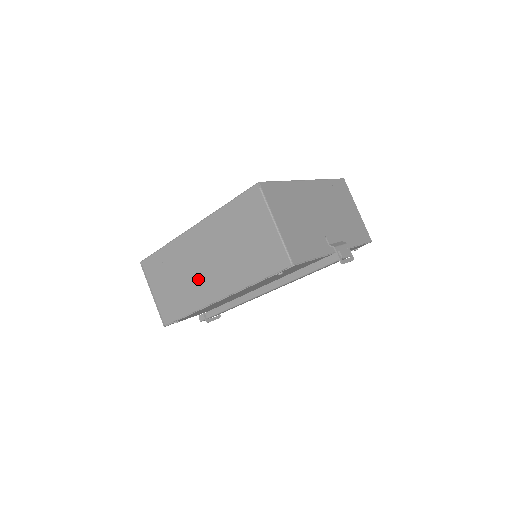
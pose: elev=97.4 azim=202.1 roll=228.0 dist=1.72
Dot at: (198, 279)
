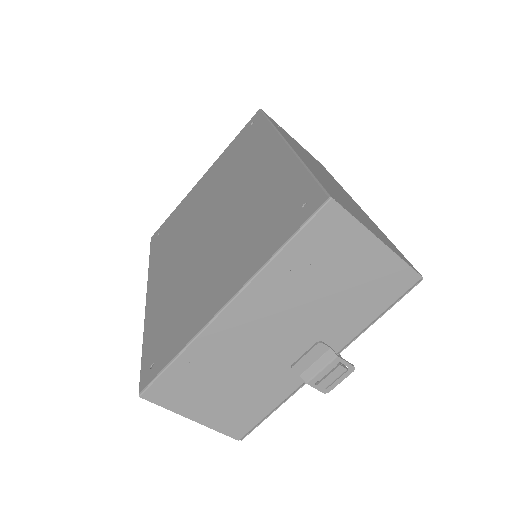
Dot at: occluded
